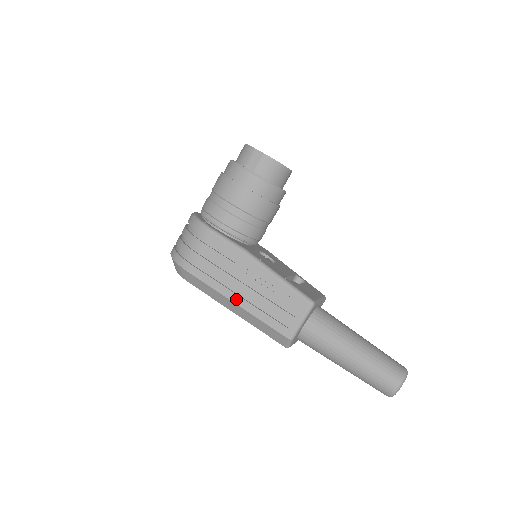
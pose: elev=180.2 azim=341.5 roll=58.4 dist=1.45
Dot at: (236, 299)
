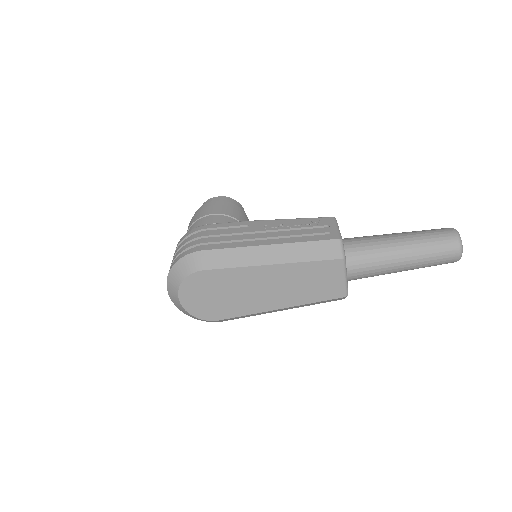
Dot at: (266, 242)
